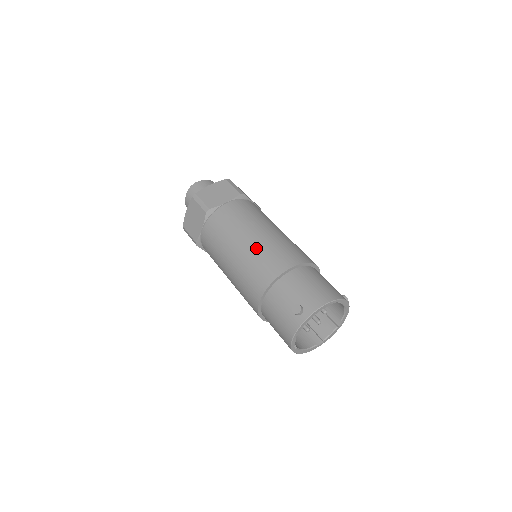
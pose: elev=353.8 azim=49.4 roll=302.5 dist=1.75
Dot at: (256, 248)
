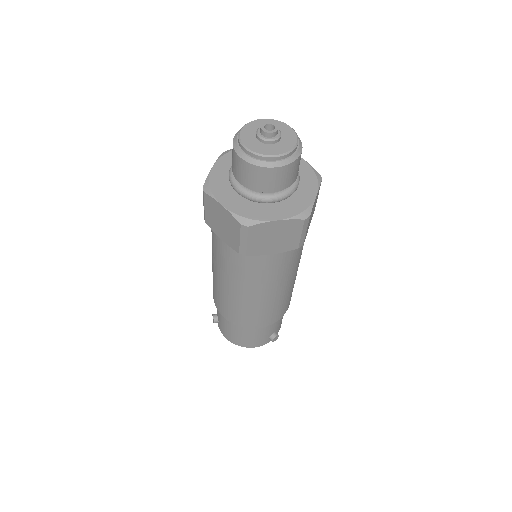
Dot at: (216, 285)
